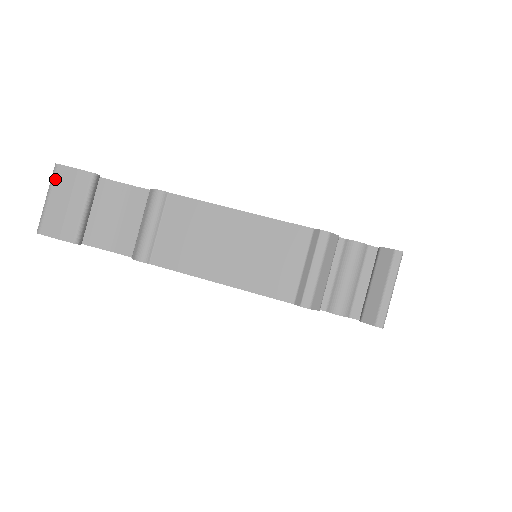
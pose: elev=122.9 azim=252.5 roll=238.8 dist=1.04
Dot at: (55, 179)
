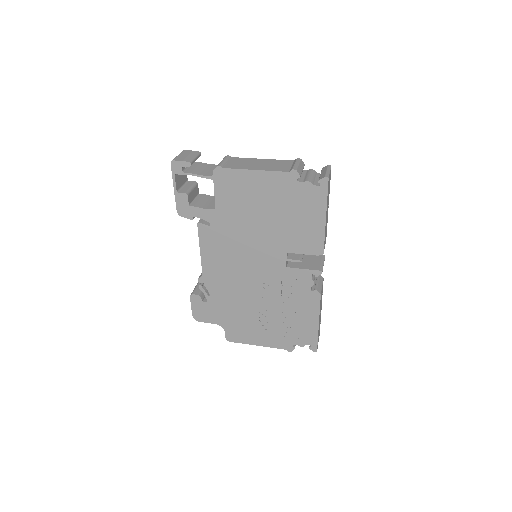
Dot at: (183, 152)
